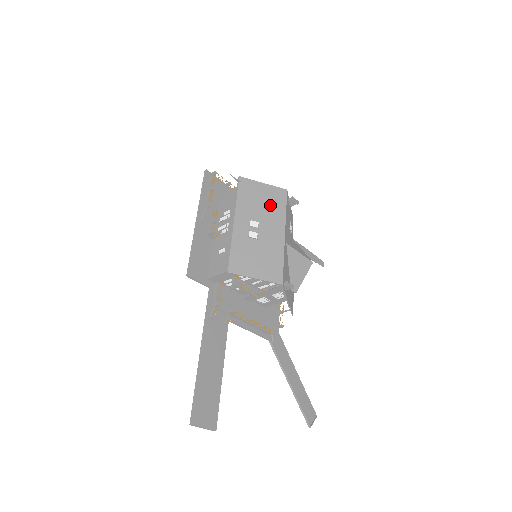
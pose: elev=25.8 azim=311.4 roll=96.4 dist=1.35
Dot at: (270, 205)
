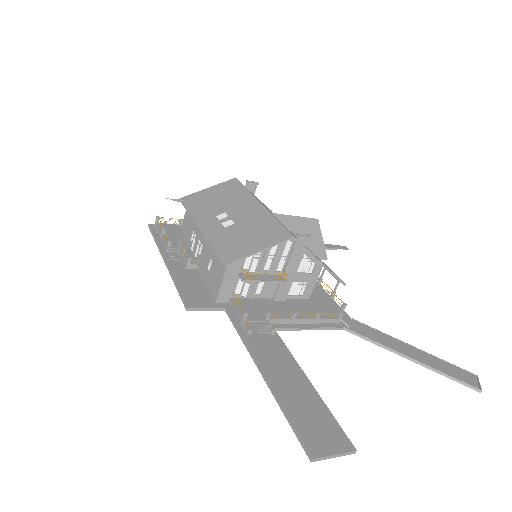
Dot at: (227, 196)
